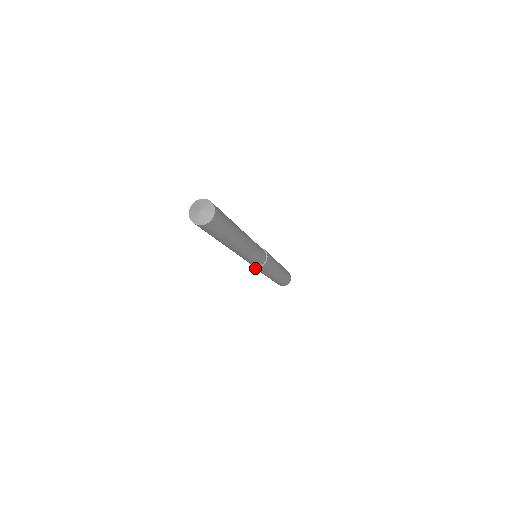
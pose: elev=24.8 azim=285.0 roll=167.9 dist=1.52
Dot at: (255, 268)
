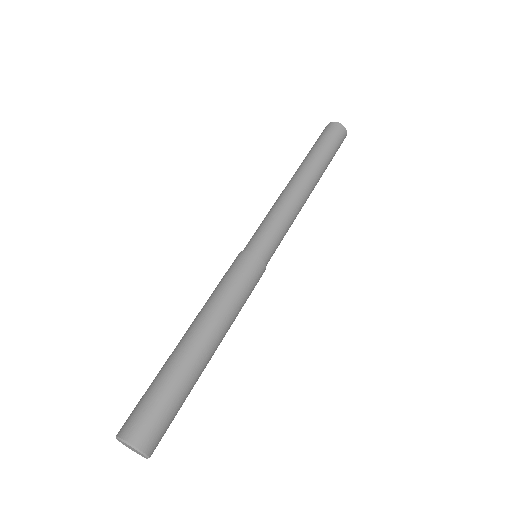
Dot at: (241, 265)
